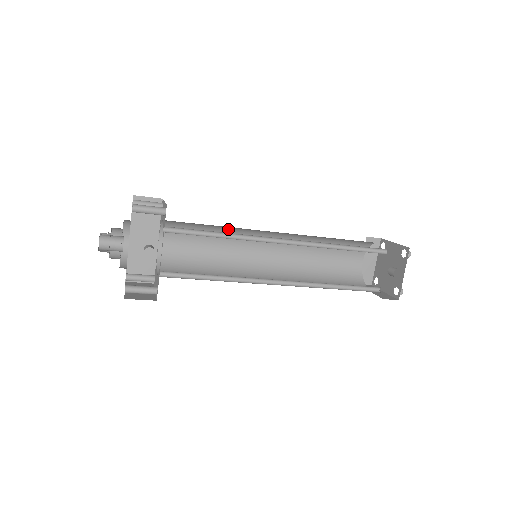
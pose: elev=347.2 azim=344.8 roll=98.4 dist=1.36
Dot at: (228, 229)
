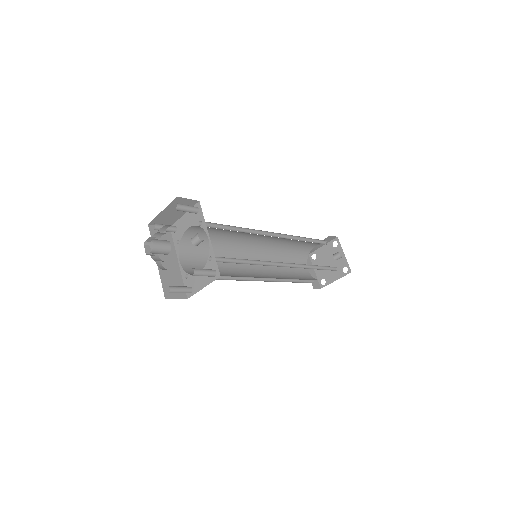
Dot at: (226, 243)
